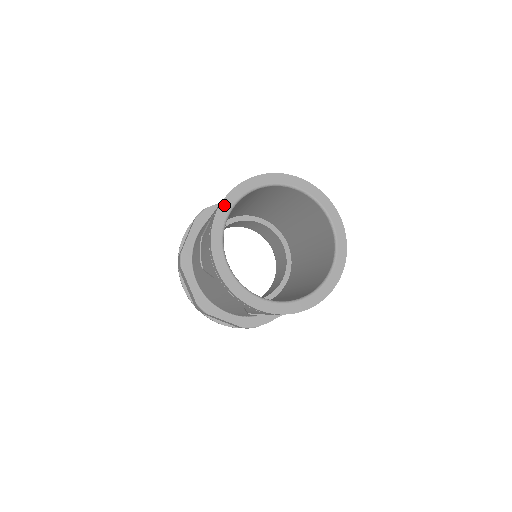
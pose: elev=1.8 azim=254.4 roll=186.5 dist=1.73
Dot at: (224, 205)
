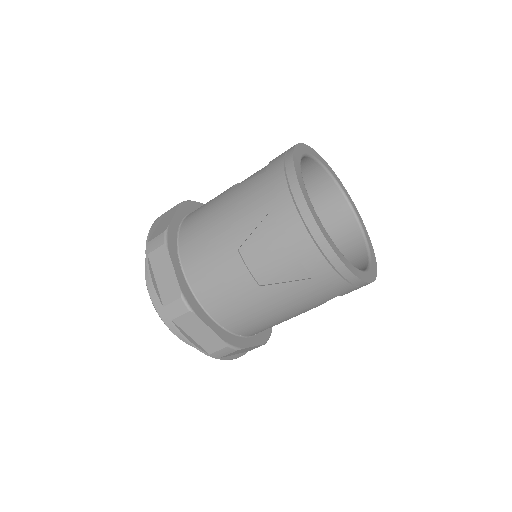
Dot at: (302, 187)
